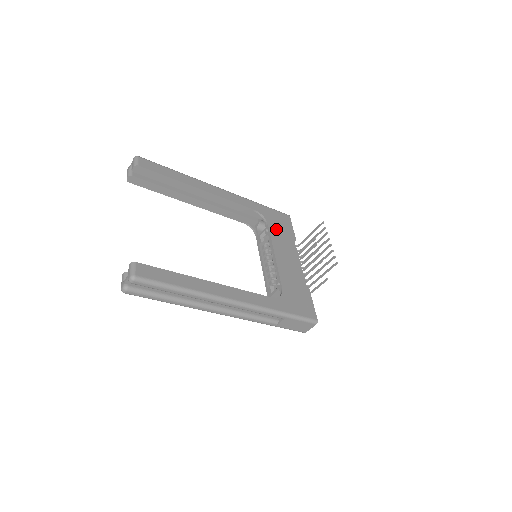
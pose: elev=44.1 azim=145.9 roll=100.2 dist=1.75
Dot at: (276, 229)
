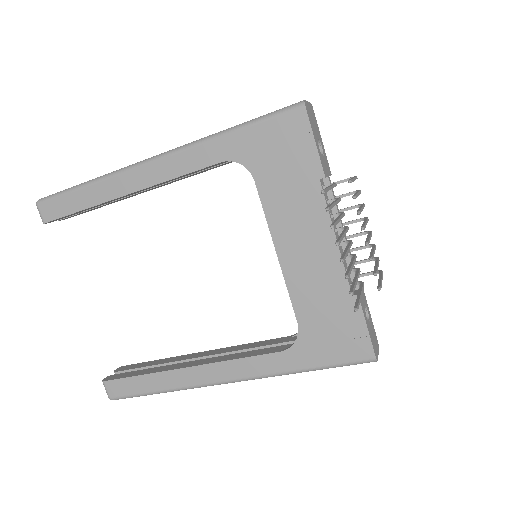
Dot at: (274, 181)
